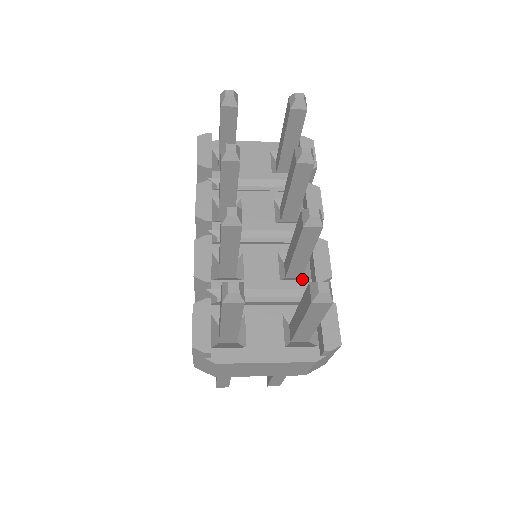
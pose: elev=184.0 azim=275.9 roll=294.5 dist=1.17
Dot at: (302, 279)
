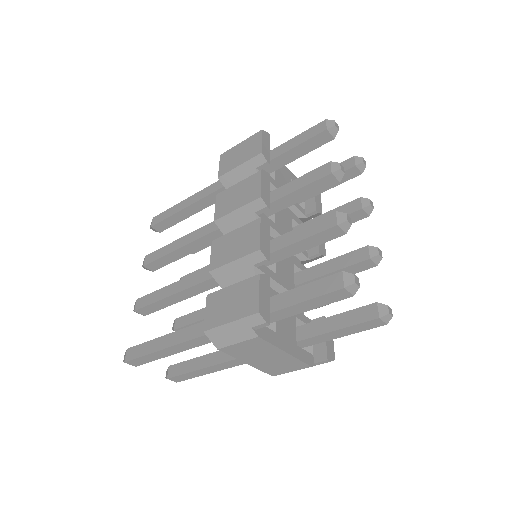
Dot at: occluded
